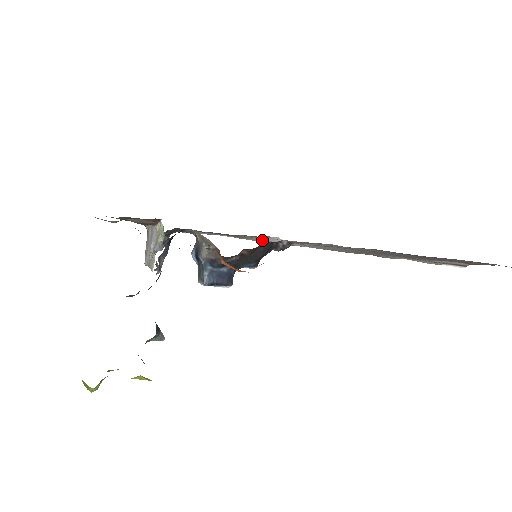
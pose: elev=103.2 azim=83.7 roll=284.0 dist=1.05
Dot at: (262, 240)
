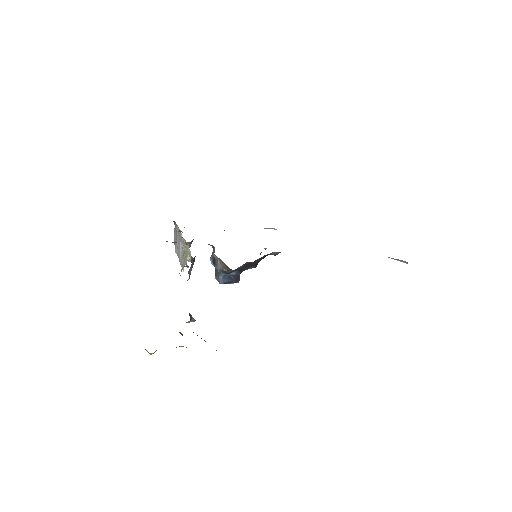
Dot at: occluded
